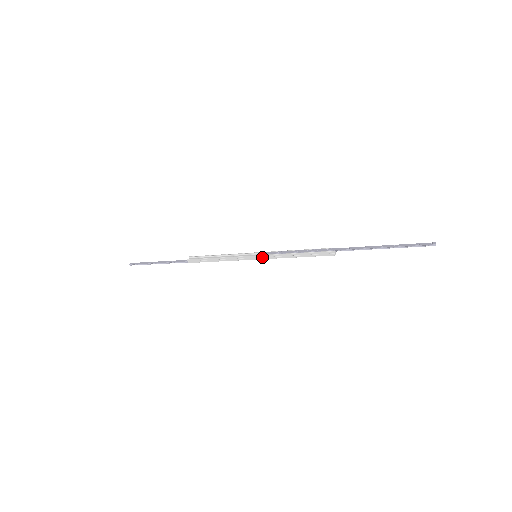
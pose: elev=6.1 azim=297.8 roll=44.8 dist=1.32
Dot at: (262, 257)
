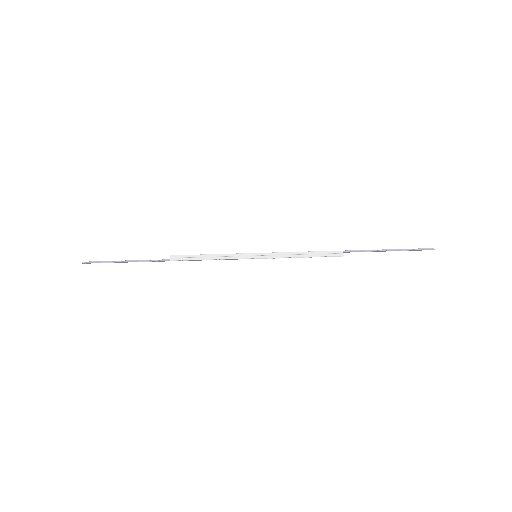
Dot at: (264, 255)
